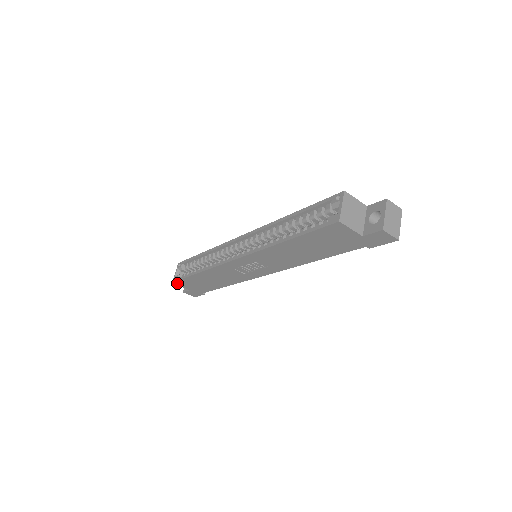
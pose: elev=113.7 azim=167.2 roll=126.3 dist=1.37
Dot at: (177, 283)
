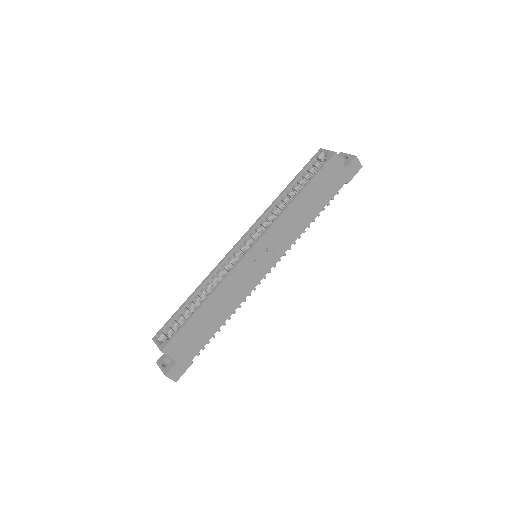
Dot at: (167, 349)
